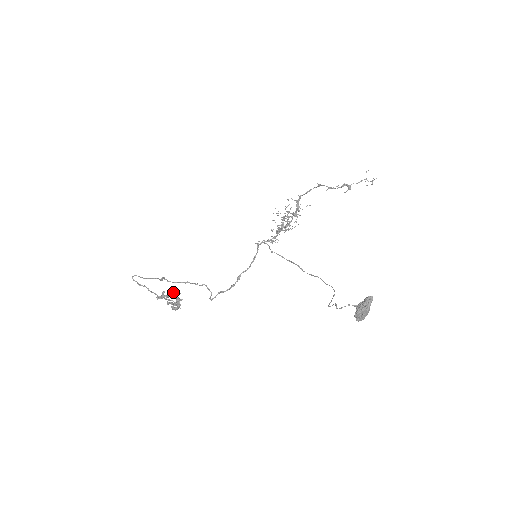
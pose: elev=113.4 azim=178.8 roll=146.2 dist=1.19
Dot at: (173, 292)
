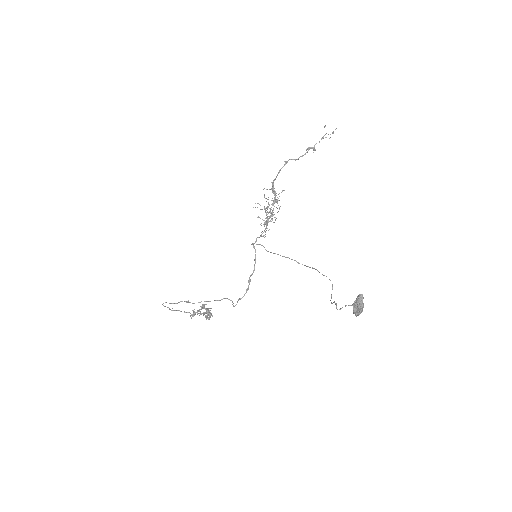
Dot at: (201, 307)
